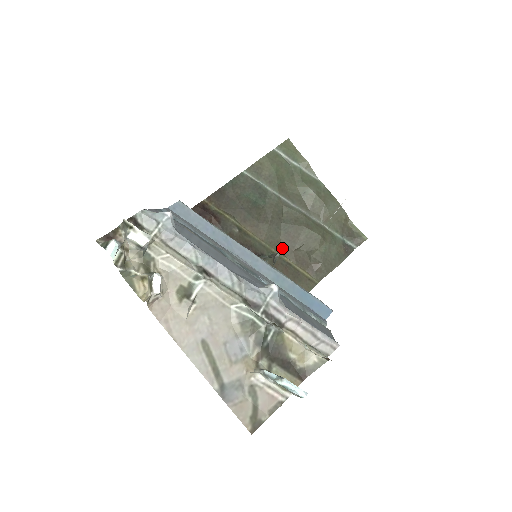
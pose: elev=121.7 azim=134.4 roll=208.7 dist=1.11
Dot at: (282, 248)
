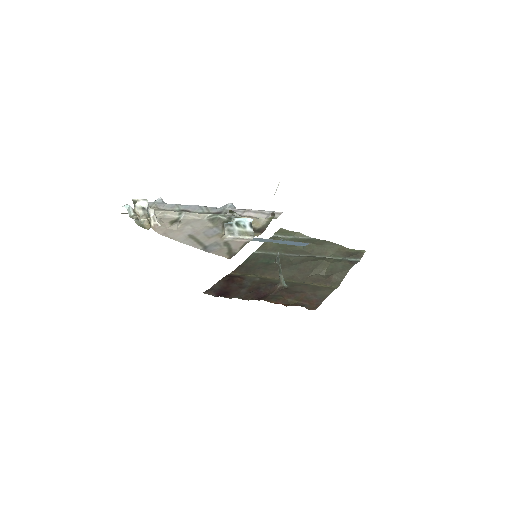
Dot at: (298, 279)
